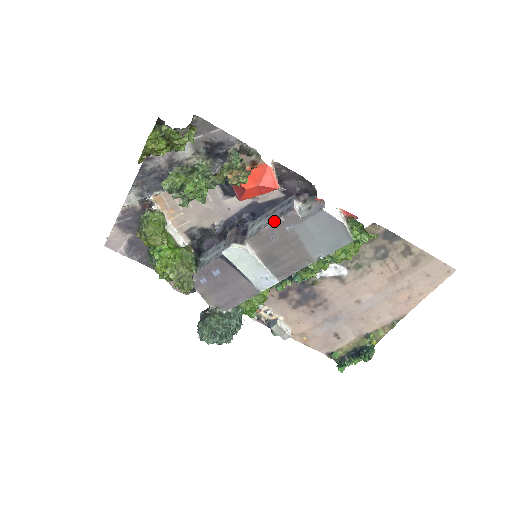
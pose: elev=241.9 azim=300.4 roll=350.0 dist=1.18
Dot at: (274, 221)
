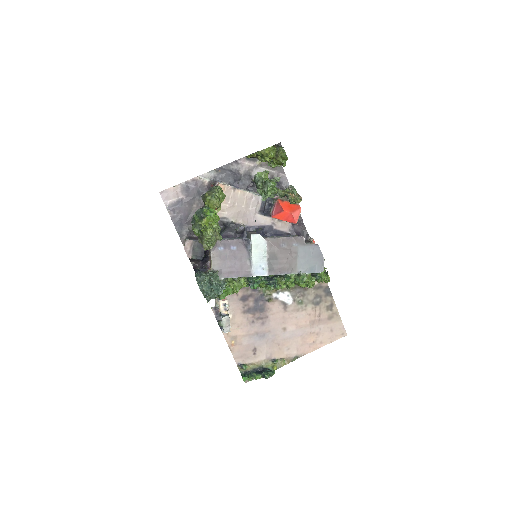
Dot at: (289, 236)
